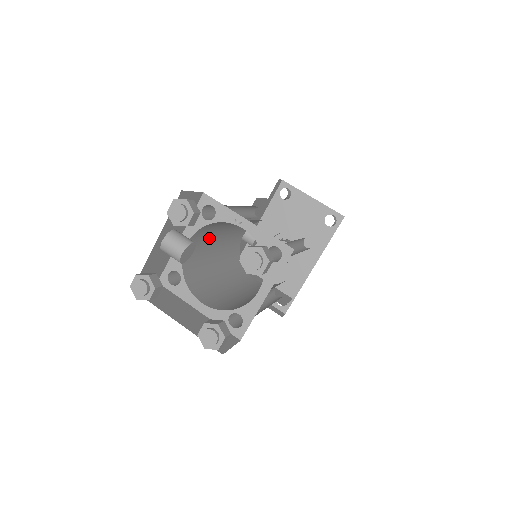
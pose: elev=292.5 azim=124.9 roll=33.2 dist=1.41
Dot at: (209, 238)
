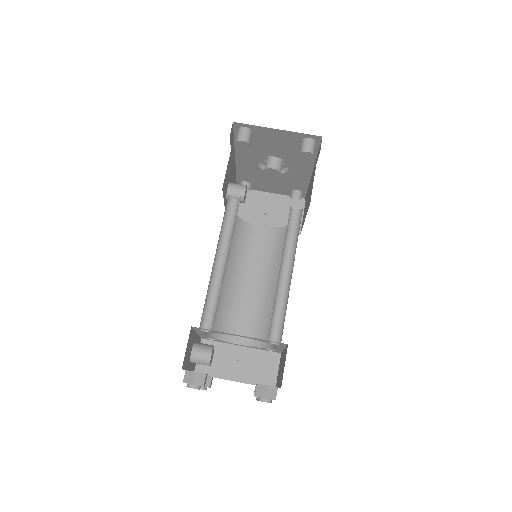
Dot at: occluded
